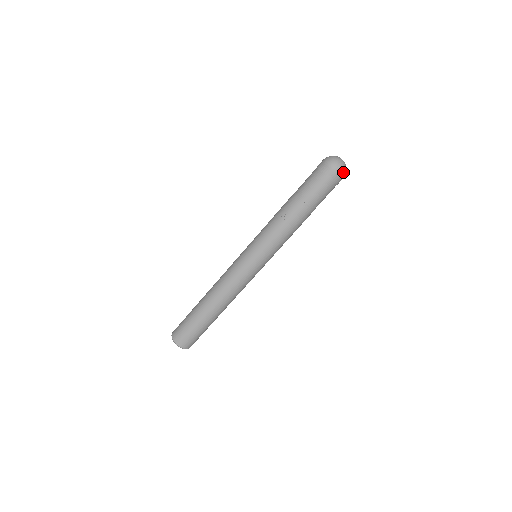
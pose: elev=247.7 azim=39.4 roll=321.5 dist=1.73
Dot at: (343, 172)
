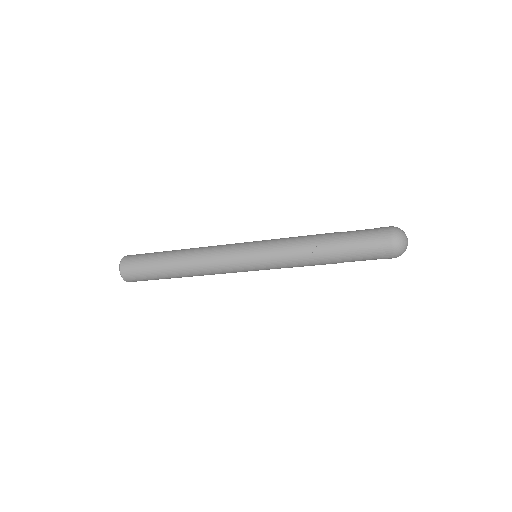
Dot at: occluded
